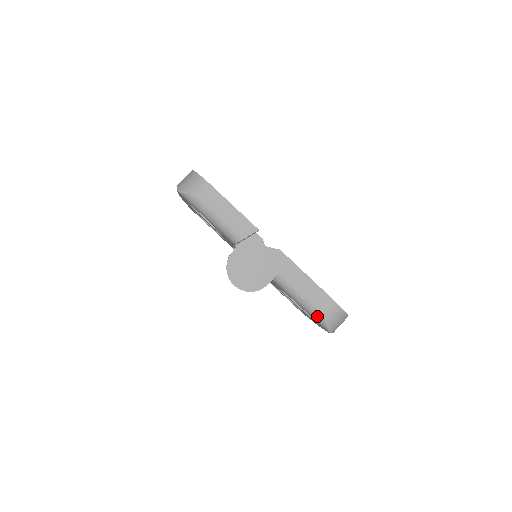
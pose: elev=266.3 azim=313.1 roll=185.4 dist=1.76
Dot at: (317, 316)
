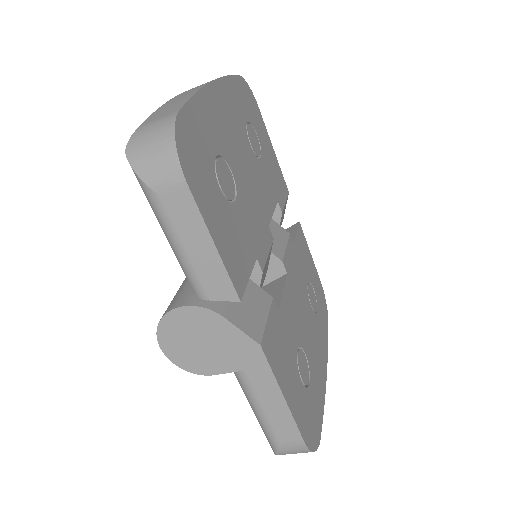
Dot at: (268, 439)
